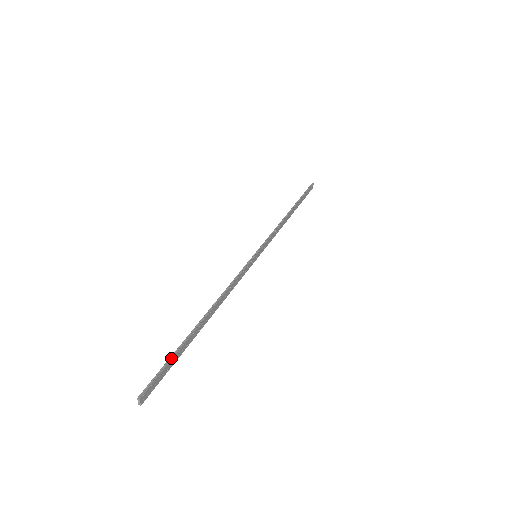
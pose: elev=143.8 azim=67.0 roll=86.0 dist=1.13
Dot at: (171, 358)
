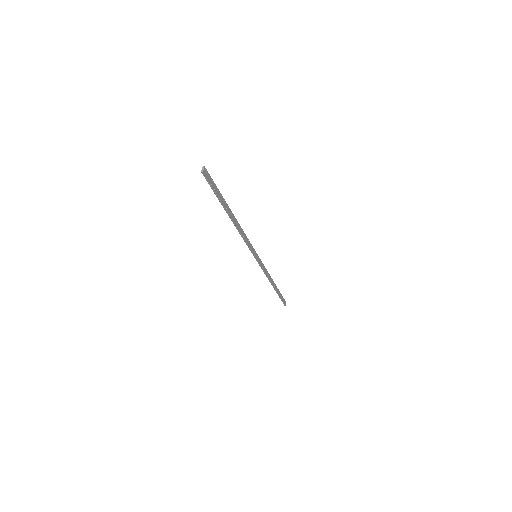
Dot at: (217, 188)
